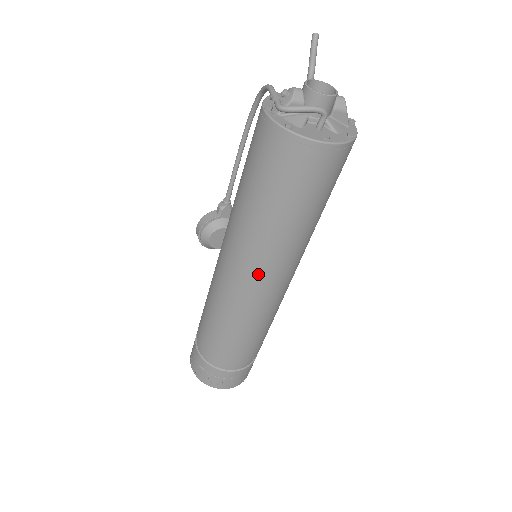
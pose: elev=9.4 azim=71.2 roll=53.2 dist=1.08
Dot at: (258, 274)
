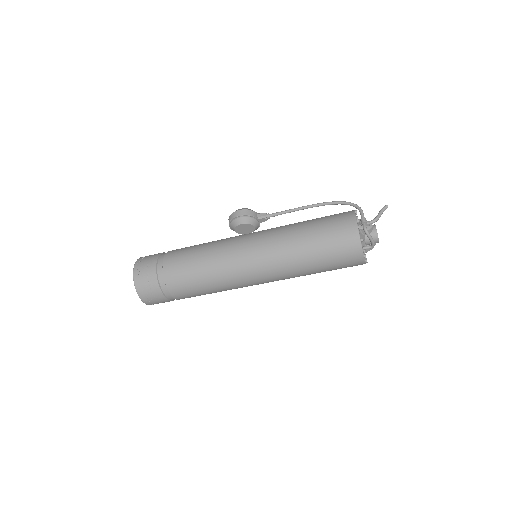
Dot at: (264, 272)
